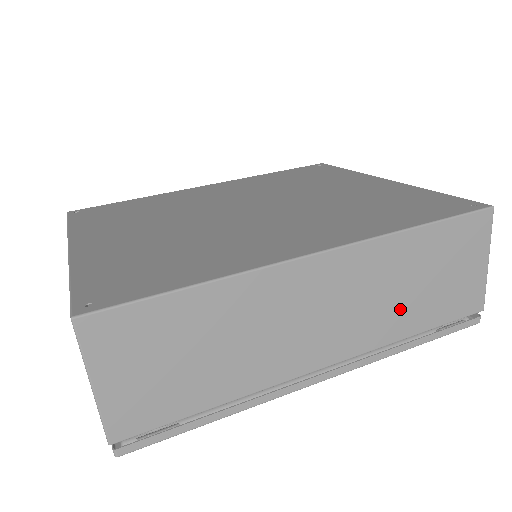
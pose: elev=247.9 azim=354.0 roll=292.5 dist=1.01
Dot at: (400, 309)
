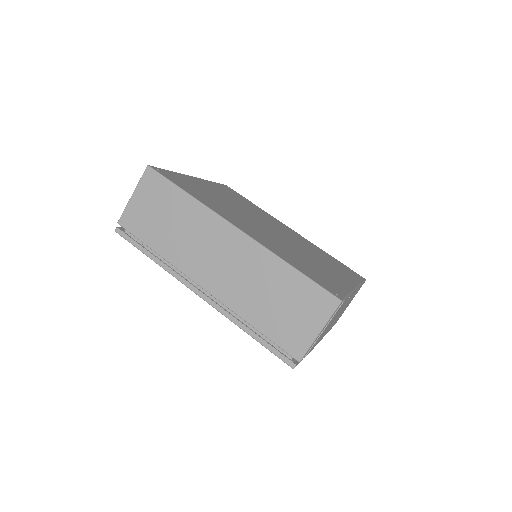
Dot at: (254, 301)
